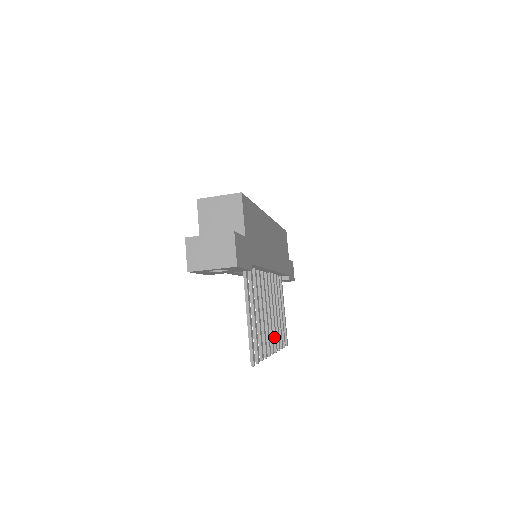
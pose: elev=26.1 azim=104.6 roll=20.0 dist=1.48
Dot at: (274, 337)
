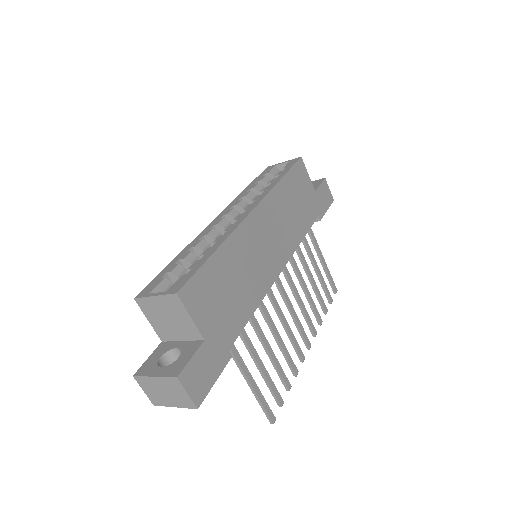
Dot at: (308, 324)
